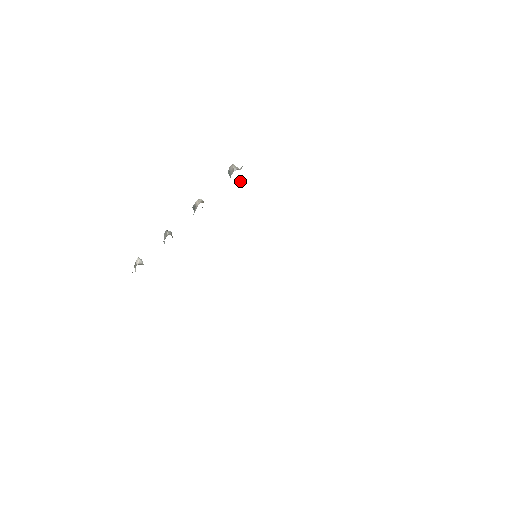
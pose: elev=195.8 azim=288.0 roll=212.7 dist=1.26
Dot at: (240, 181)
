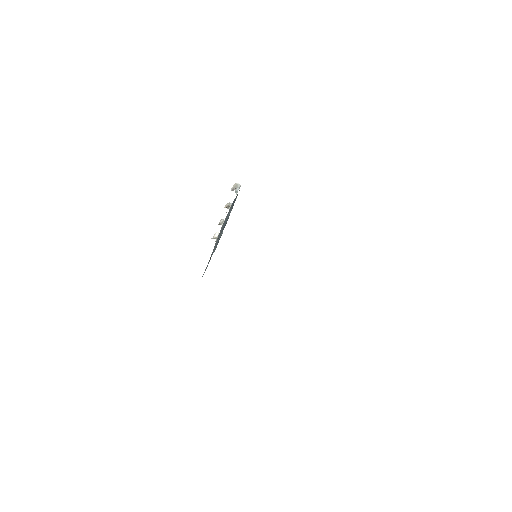
Dot at: occluded
